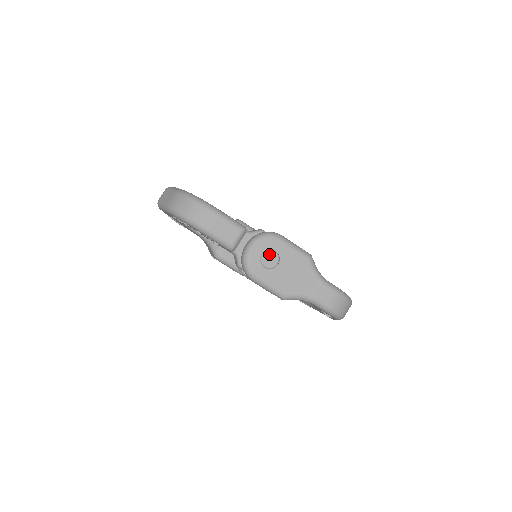
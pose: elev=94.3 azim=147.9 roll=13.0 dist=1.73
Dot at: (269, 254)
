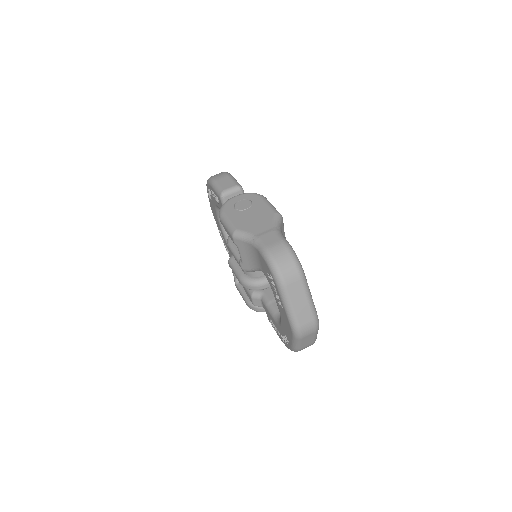
Dot at: (245, 202)
